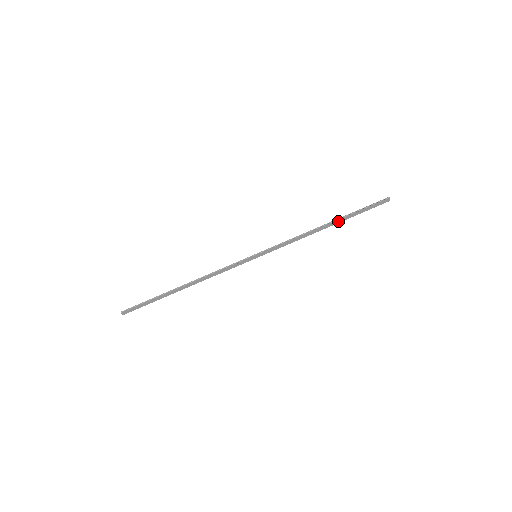
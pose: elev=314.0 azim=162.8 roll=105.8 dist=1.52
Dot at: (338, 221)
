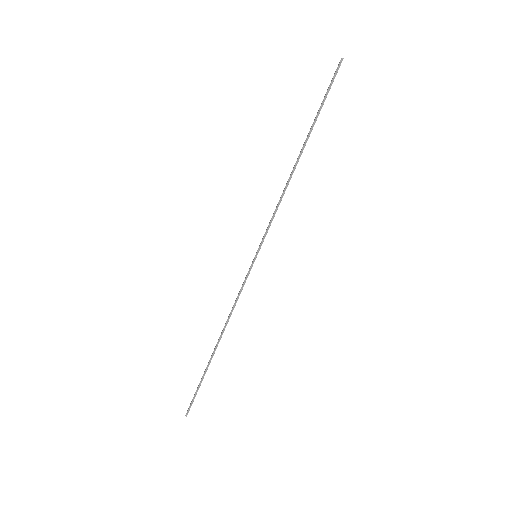
Dot at: occluded
